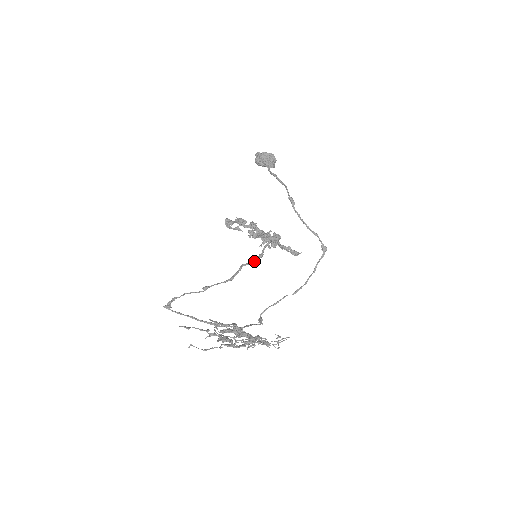
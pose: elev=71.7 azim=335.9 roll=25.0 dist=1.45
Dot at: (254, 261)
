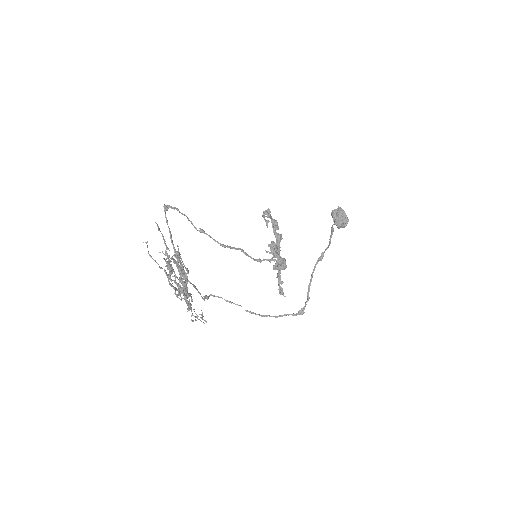
Dot at: (251, 257)
